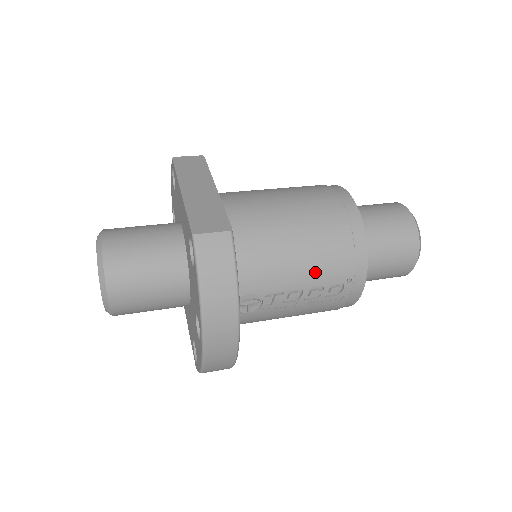
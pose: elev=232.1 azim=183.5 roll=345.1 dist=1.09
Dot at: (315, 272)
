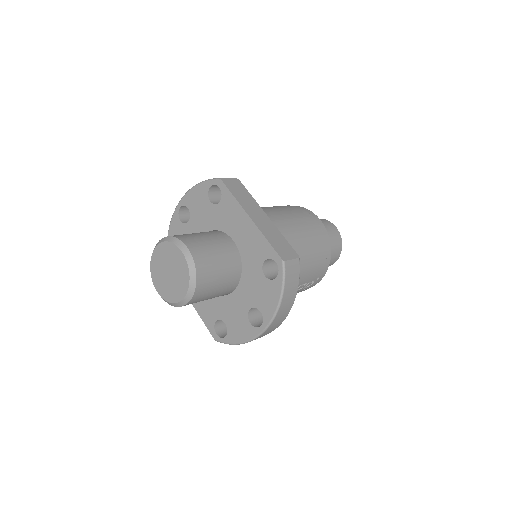
Dot at: (308, 275)
